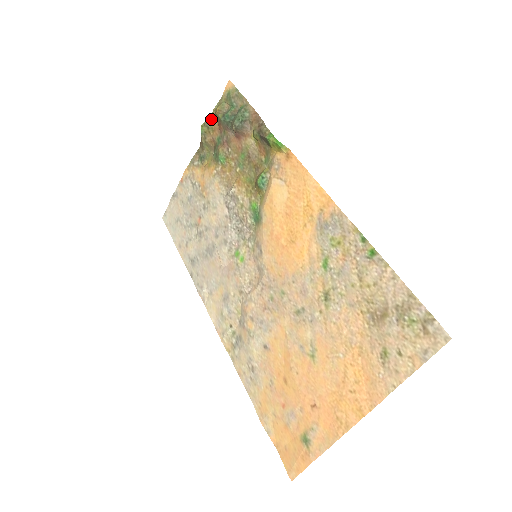
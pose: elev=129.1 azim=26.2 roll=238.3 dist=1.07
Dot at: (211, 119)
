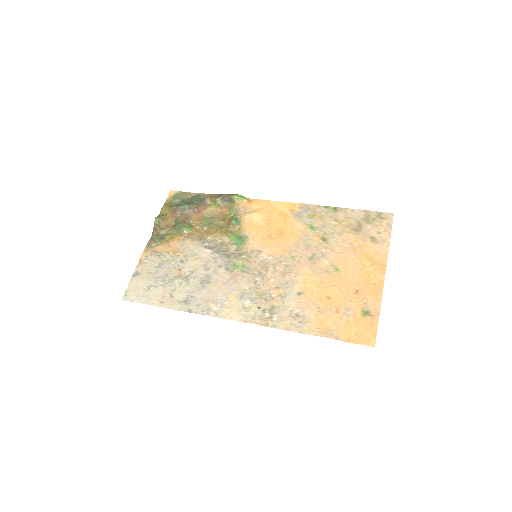
Dot at: (161, 214)
